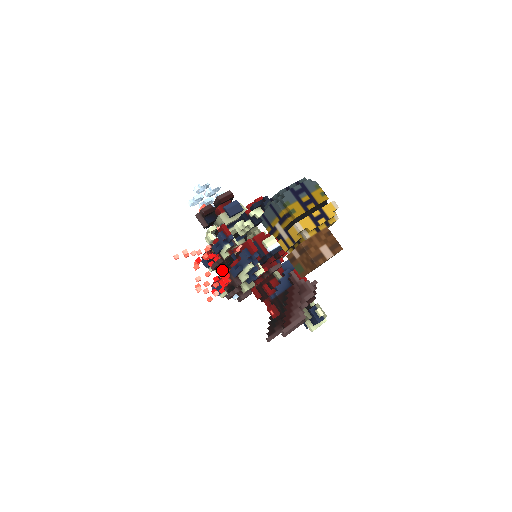
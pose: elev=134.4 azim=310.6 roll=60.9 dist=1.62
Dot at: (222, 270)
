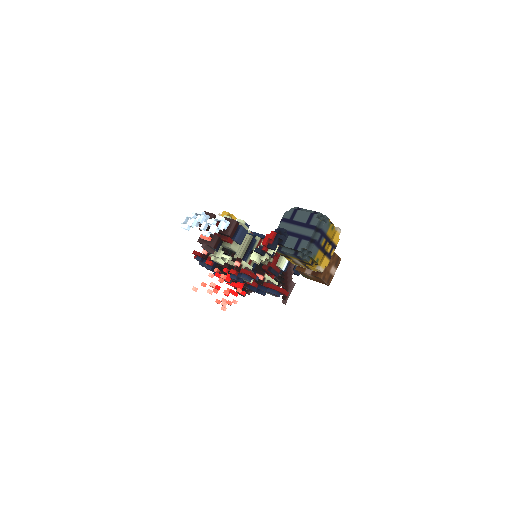
Dot at: (235, 282)
